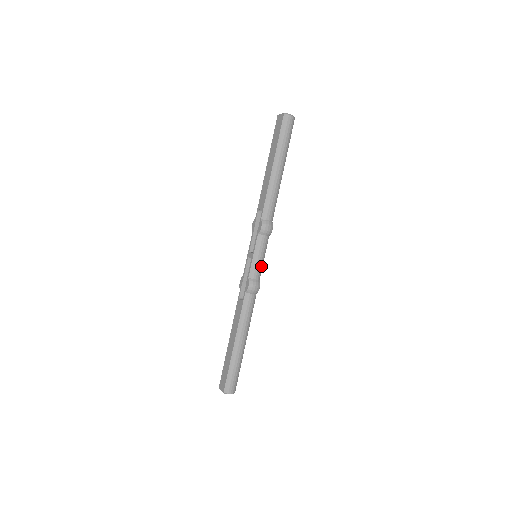
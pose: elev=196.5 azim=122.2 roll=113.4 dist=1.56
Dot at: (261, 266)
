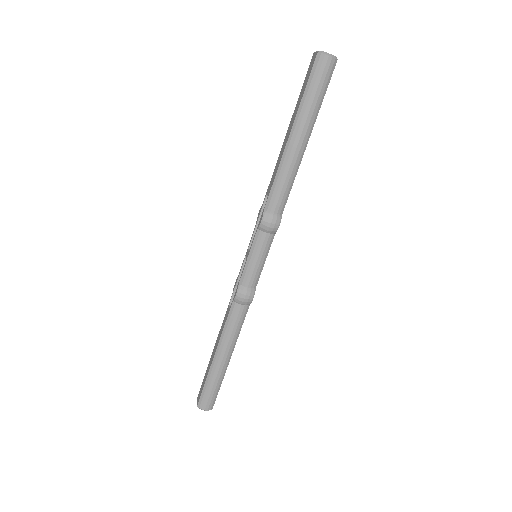
Dot at: (258, 272)
